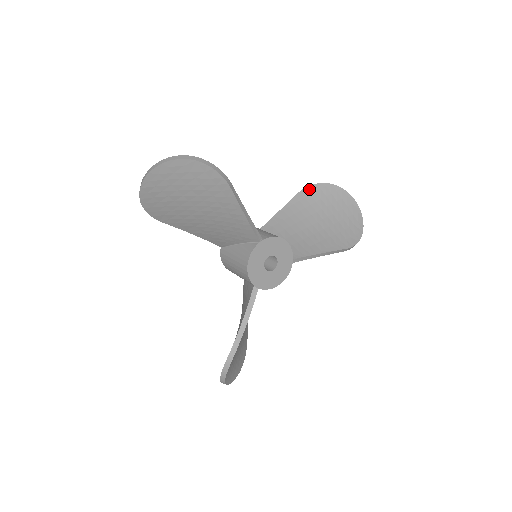
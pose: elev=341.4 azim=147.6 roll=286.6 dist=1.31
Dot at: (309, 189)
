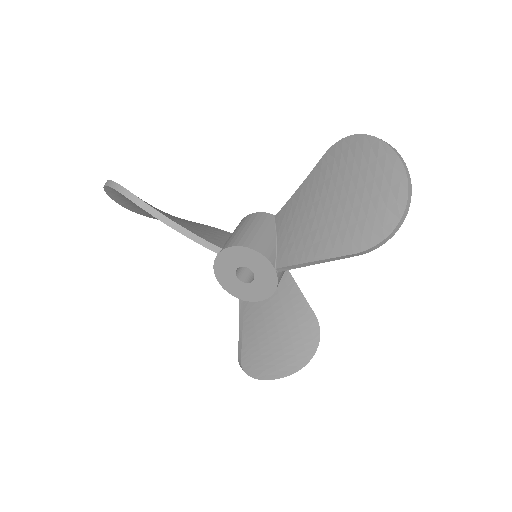
Dot at: (335, 148)
